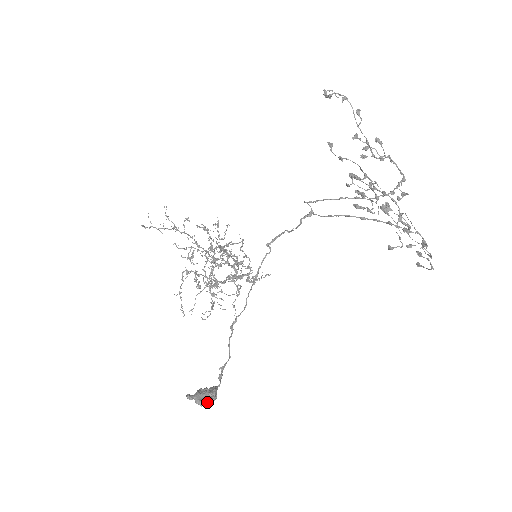
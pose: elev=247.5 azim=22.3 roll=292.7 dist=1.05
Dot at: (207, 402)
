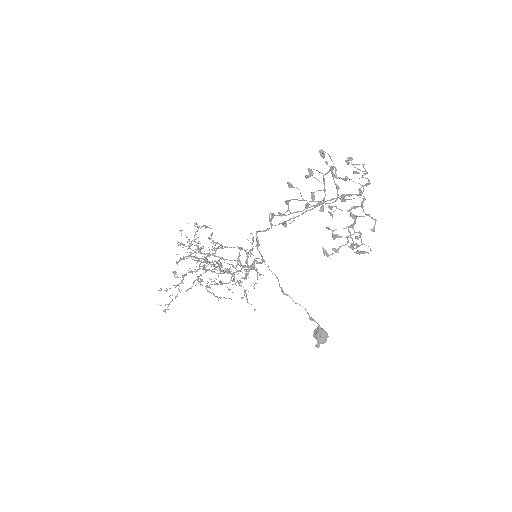
Dot at: occluded
